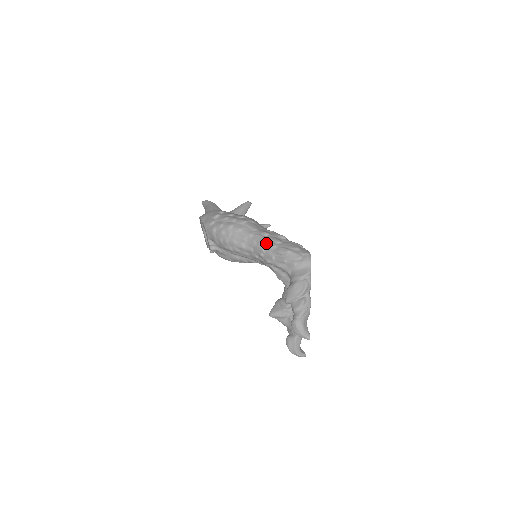
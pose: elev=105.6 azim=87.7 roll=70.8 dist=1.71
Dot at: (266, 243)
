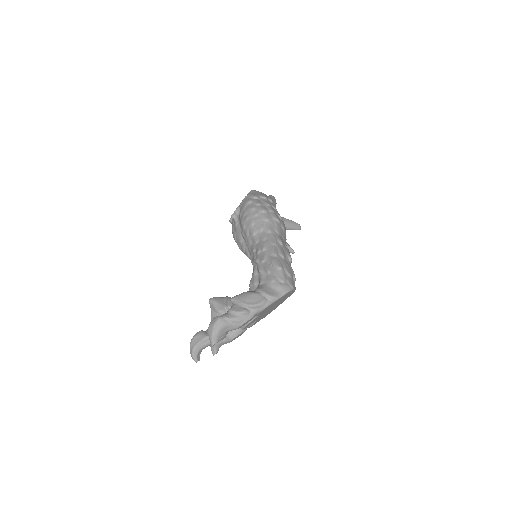
Dot at: (272, 246)
